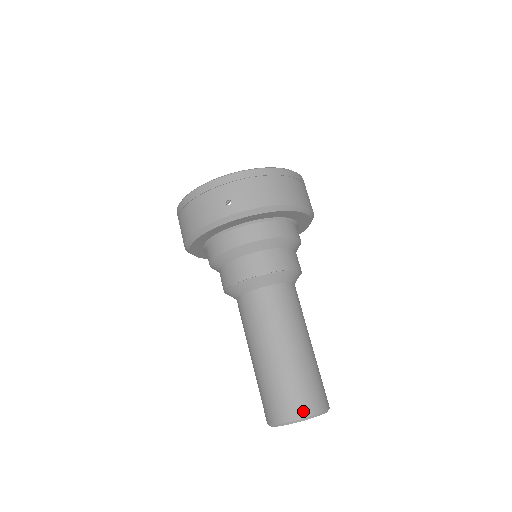
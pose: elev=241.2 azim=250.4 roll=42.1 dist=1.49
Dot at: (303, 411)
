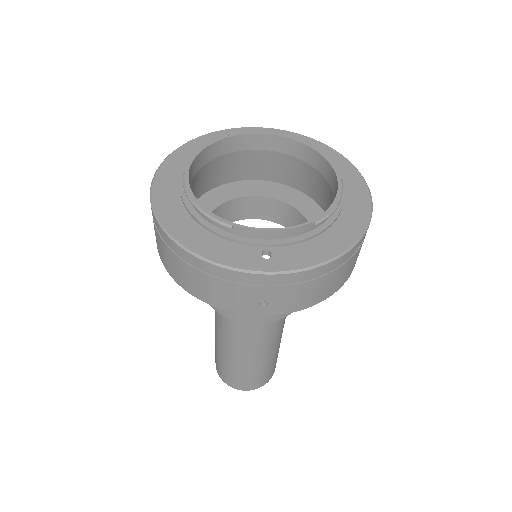
Dot at: (257, 386)
